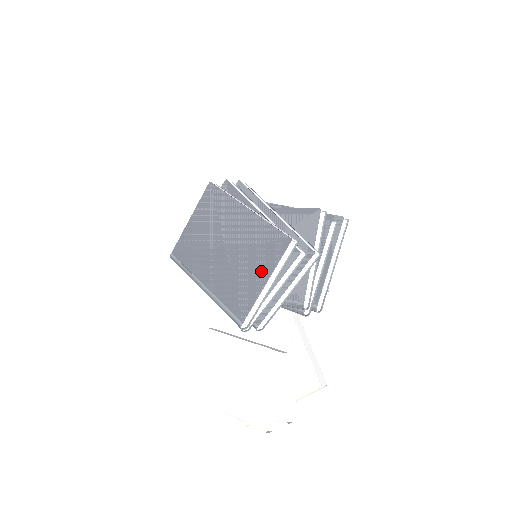
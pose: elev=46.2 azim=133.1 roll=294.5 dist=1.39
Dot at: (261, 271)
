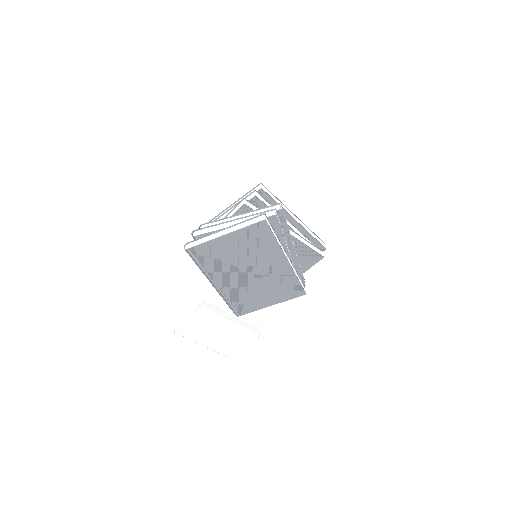
Dot at: (273, 299)
